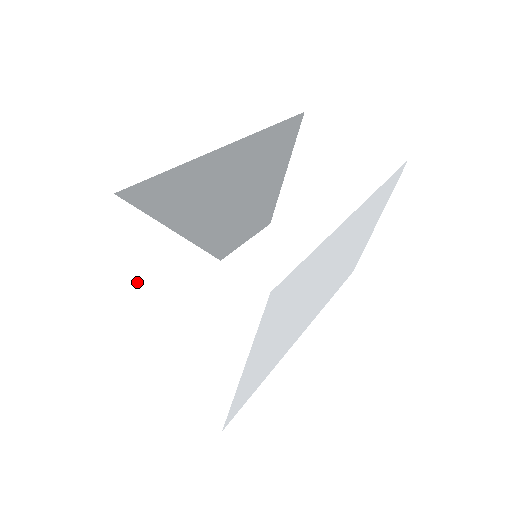
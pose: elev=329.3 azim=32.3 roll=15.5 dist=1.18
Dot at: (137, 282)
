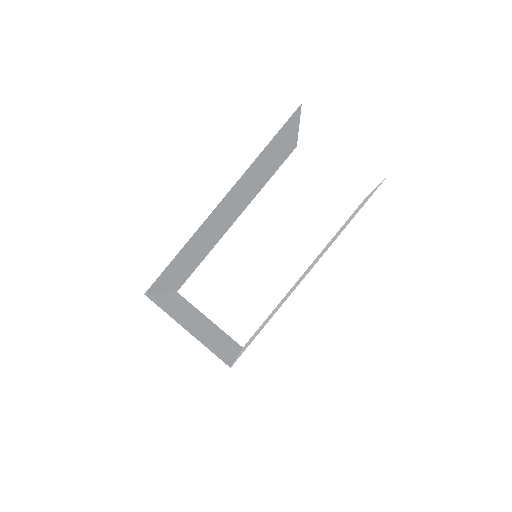
Dot at: (175, 307)
